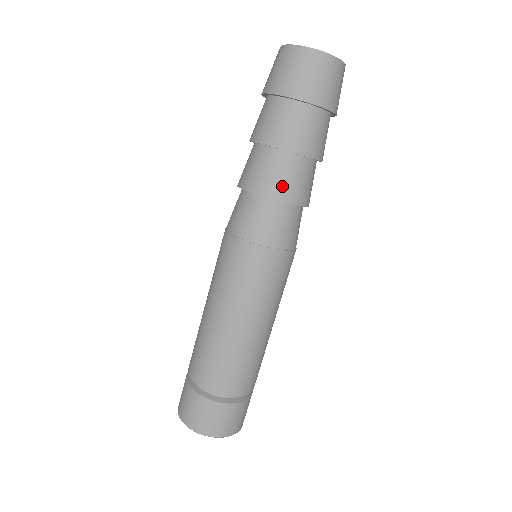
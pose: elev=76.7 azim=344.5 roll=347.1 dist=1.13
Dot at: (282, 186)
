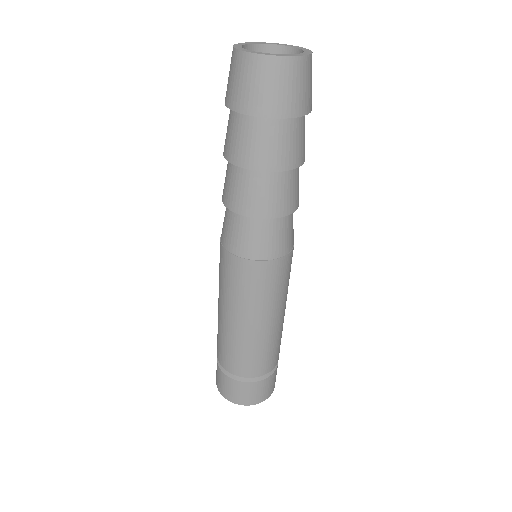
Dot at: (237, 198)
